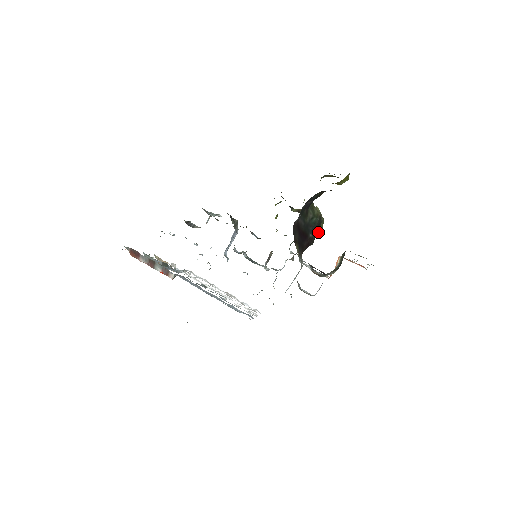
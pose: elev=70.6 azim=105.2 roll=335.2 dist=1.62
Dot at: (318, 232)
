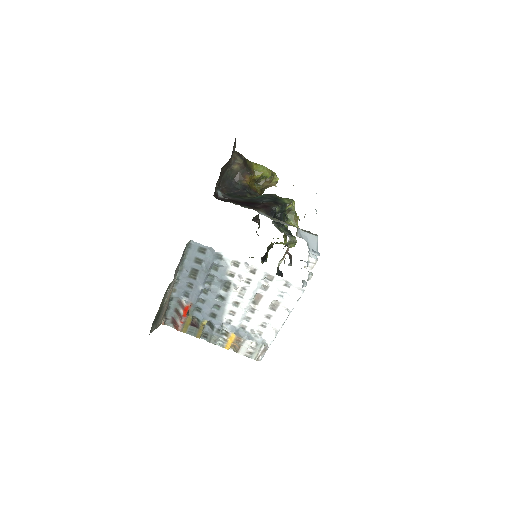
Dot at: (283, 202)
